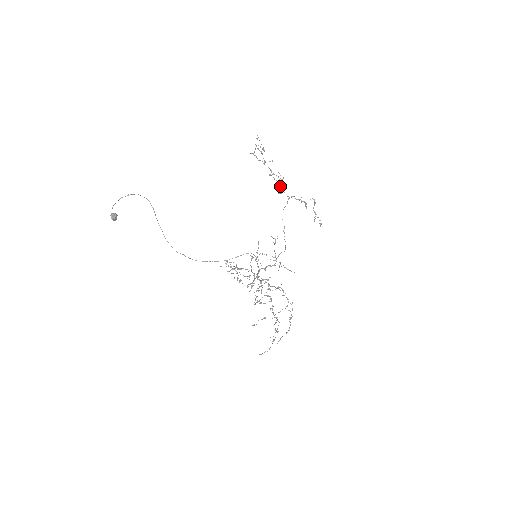
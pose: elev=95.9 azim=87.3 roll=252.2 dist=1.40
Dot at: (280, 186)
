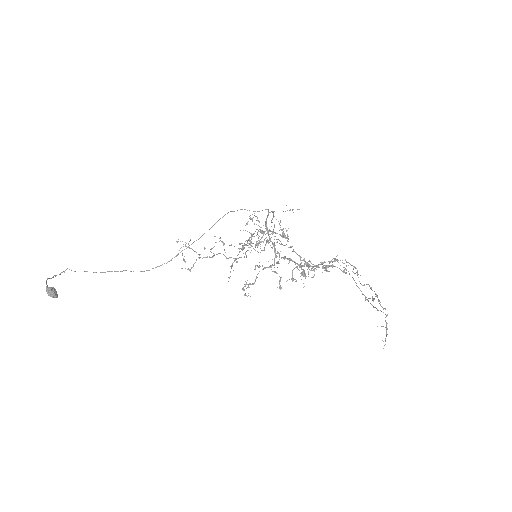
Dot at: (228, 258)
